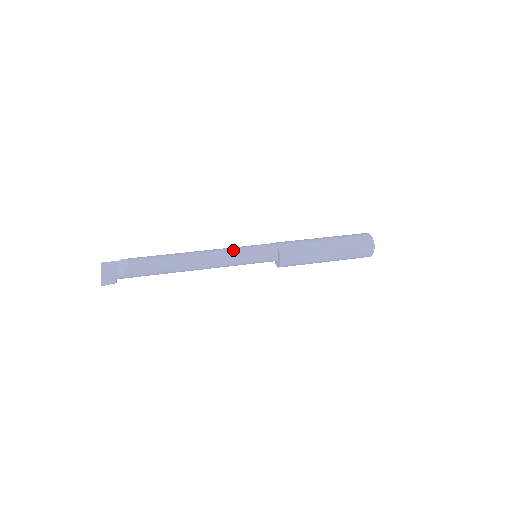
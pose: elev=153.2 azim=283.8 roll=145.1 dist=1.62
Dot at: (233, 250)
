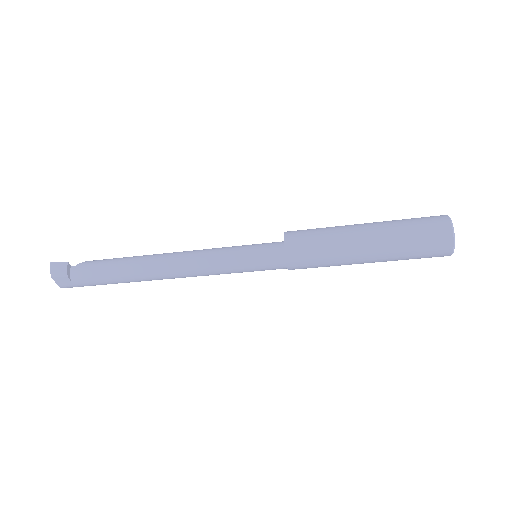
Dot at: occluded
